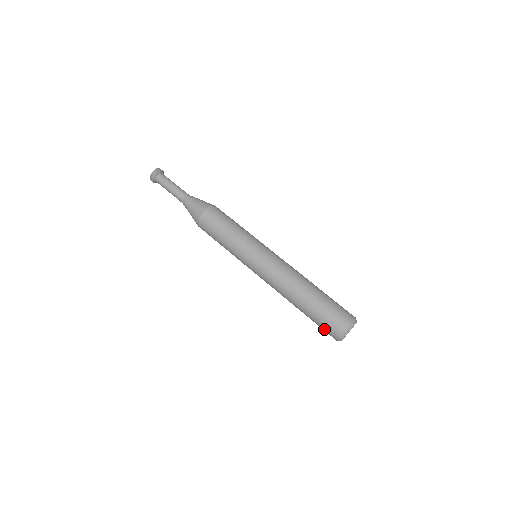
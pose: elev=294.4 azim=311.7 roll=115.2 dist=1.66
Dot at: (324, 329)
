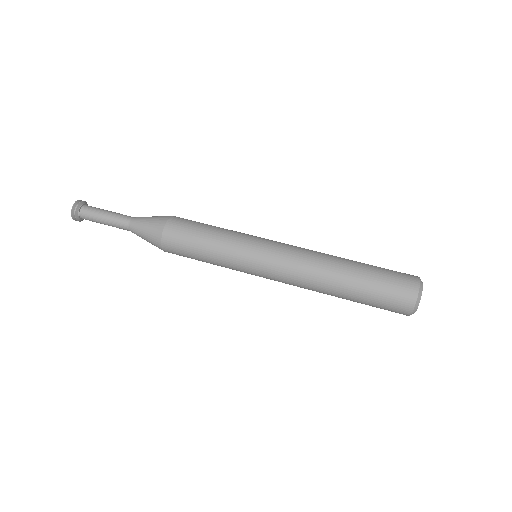
Dot at: occluded
